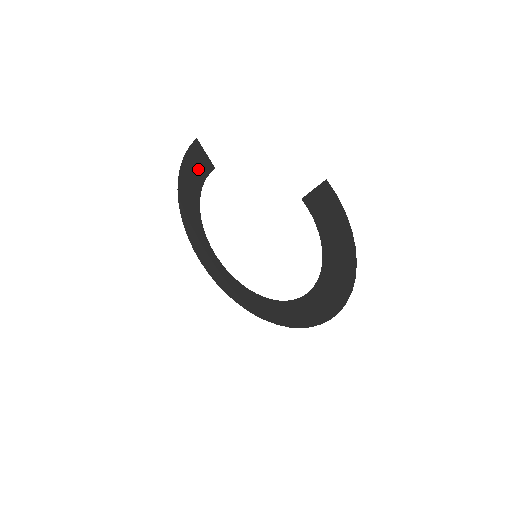
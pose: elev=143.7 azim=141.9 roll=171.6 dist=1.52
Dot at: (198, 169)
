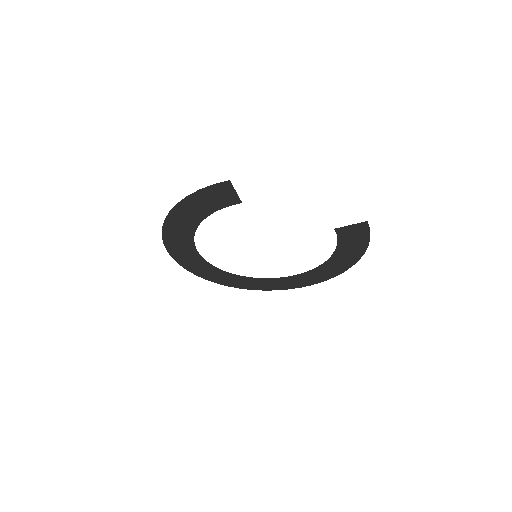
Dot at: (215, 201)
